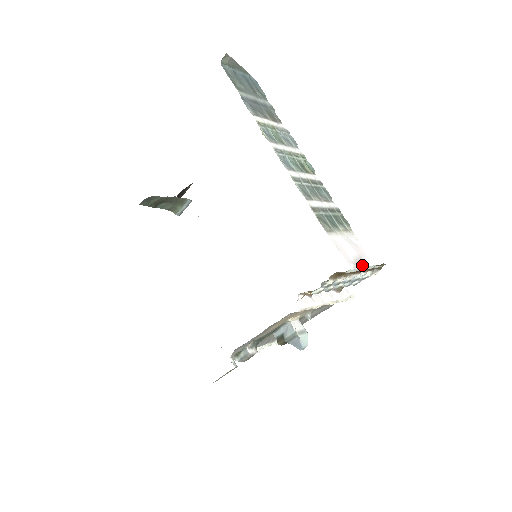
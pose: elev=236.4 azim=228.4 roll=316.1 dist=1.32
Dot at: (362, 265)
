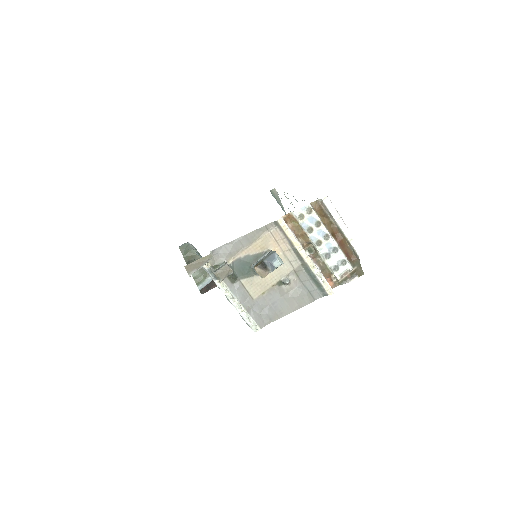
Dot at: (338, 213)
